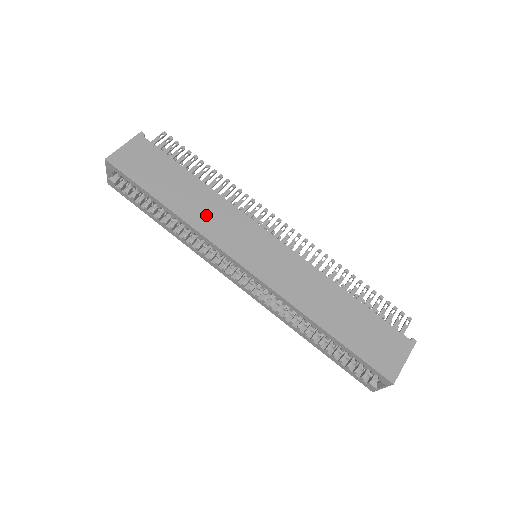
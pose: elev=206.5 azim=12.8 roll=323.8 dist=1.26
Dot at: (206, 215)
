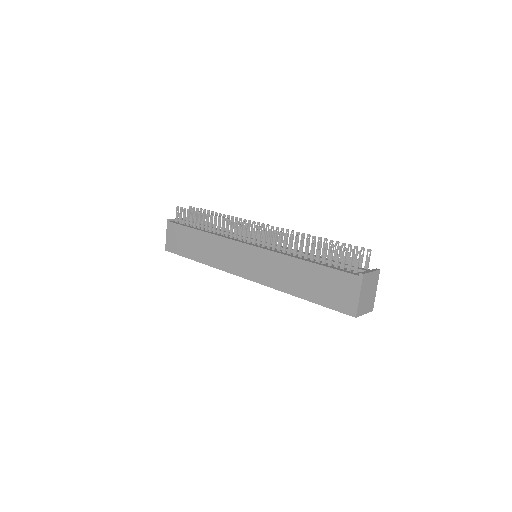
Dot at: (214, 254)
